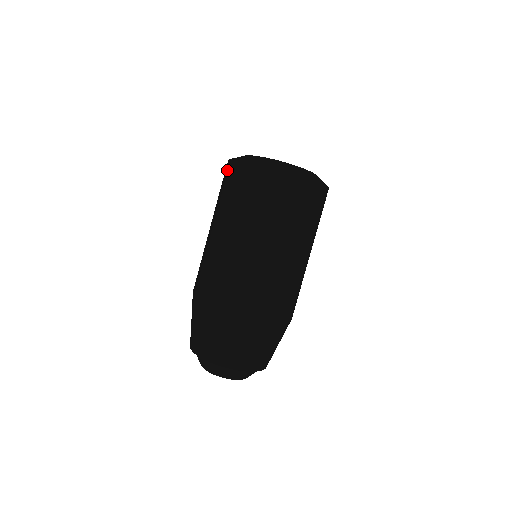
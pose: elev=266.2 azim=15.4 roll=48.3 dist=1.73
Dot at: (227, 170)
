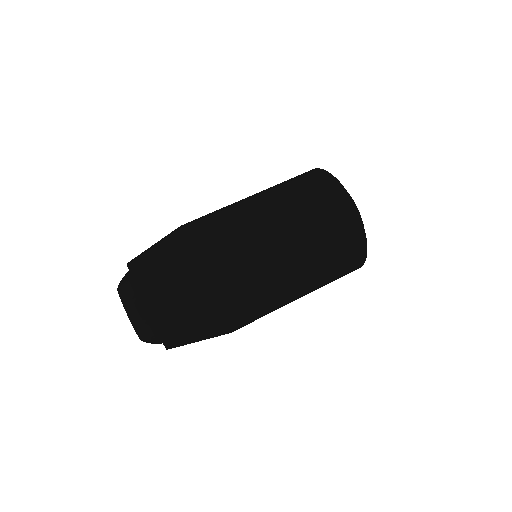
Dot at: occluded
